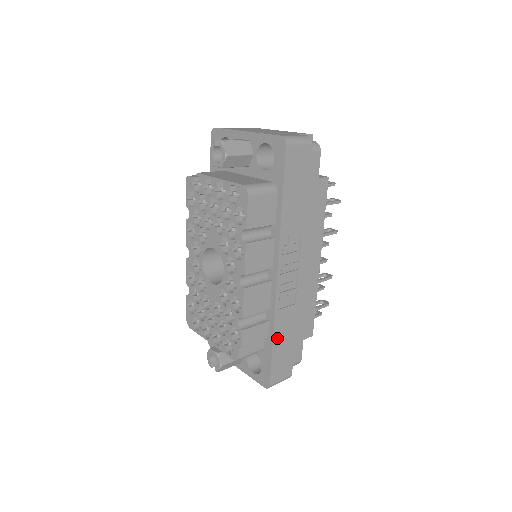
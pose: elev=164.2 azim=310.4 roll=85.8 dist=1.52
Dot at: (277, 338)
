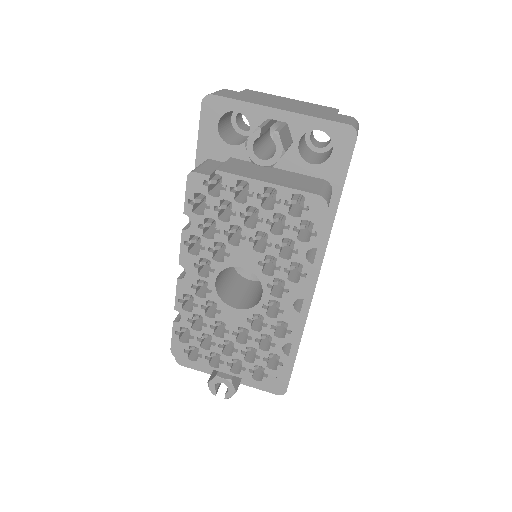
Dot at: occluded
